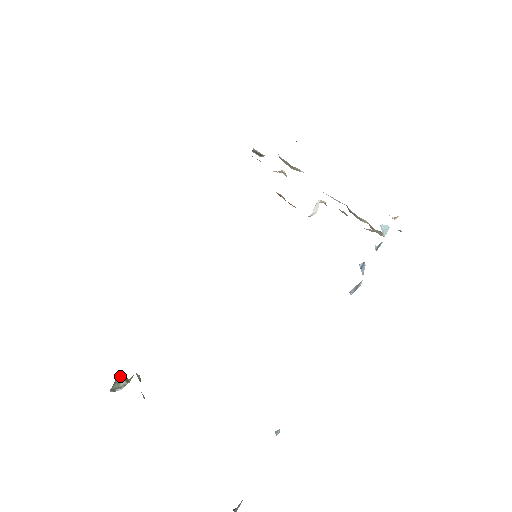
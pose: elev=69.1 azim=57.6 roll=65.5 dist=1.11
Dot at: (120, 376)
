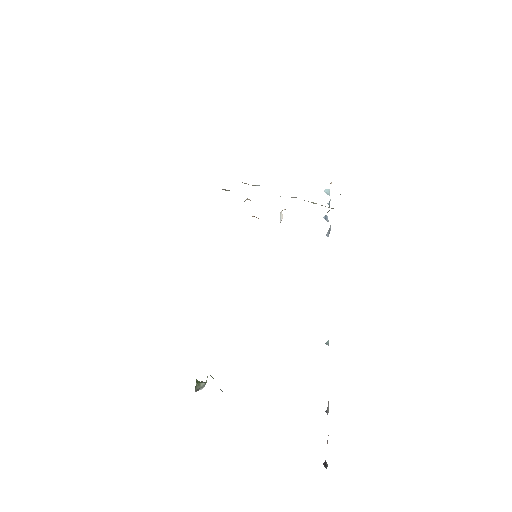
Dot at: (198, 382)
